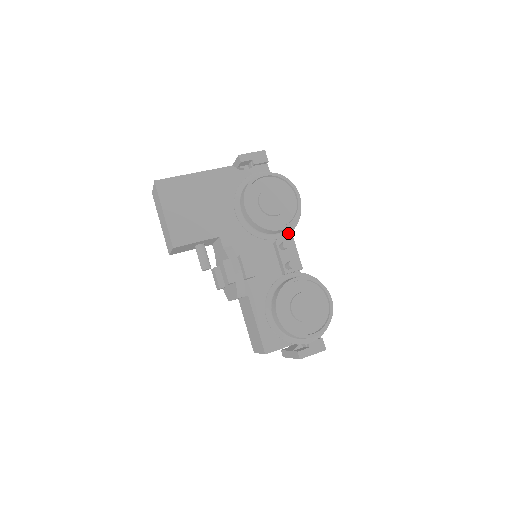
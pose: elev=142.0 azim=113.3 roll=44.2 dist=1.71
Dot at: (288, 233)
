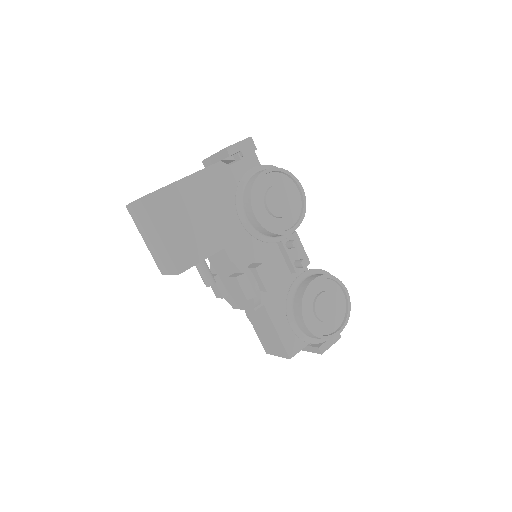
Dot at: occluded
